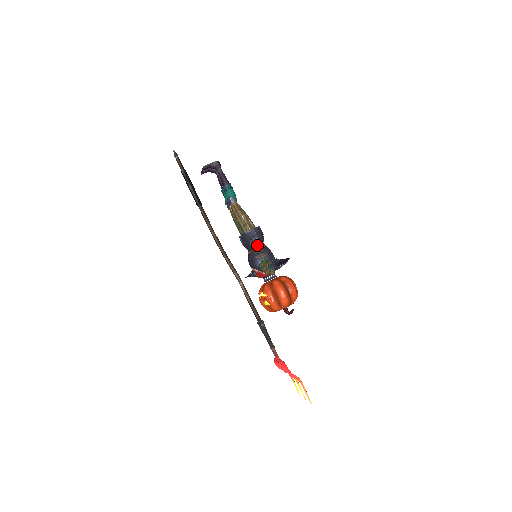
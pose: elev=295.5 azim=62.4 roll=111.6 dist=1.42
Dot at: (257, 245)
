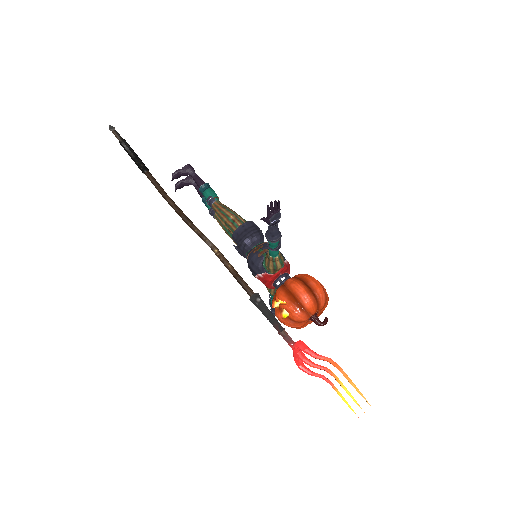
Dot at: (254, 242)
